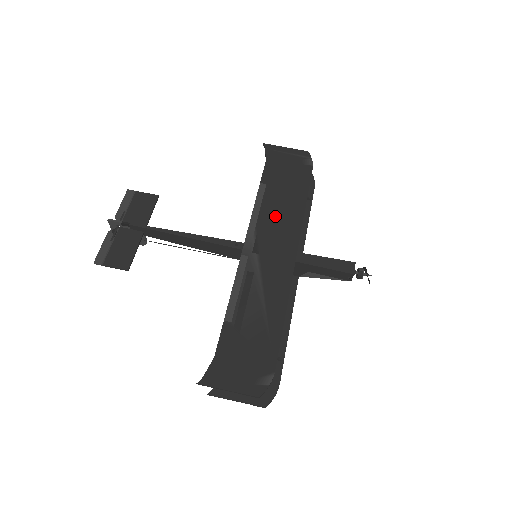
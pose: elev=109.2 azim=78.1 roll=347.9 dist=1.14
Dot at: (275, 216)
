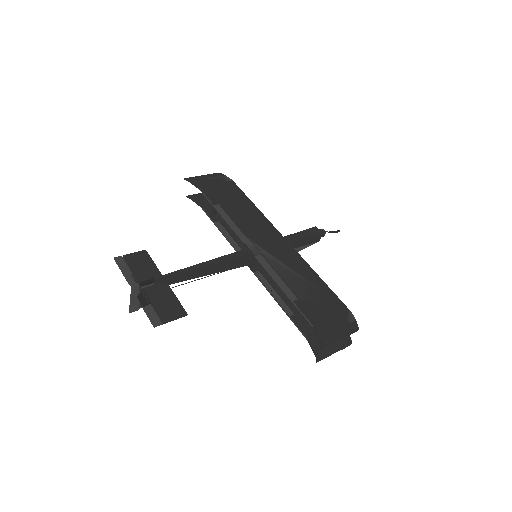
Dot at: (247, 222)
